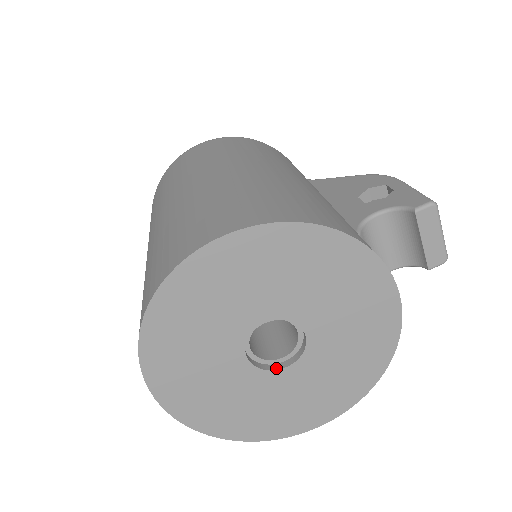
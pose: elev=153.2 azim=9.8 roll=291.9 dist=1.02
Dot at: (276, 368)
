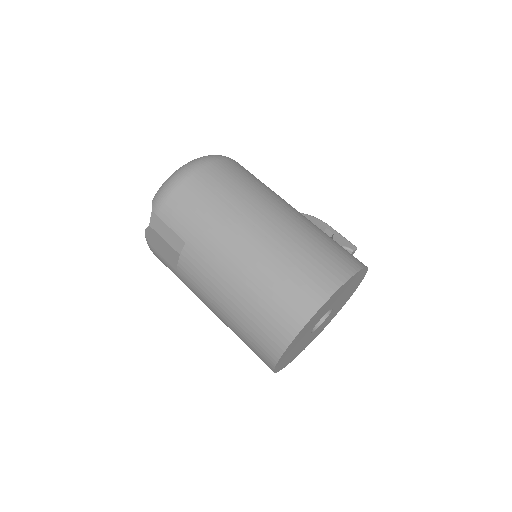
Dot at: (312, 331)
